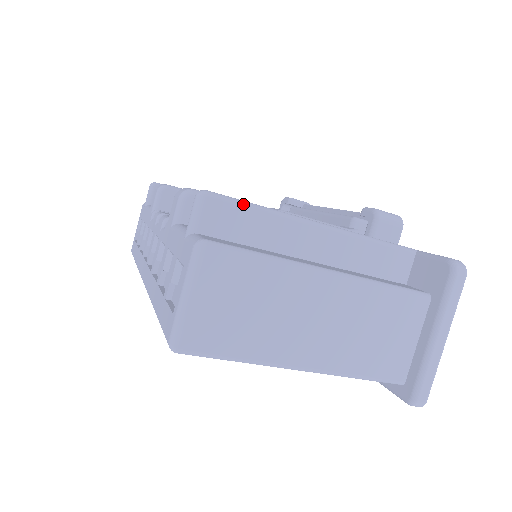
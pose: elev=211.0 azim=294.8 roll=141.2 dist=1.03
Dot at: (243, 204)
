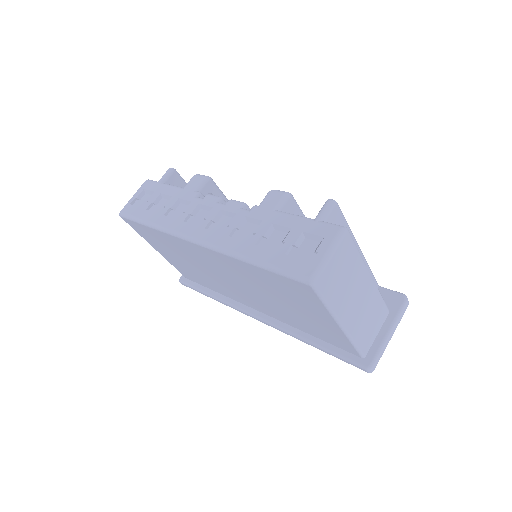
Dot at: (344, 218)
